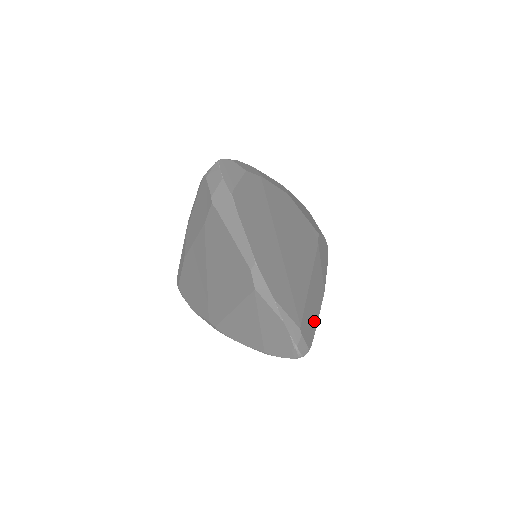
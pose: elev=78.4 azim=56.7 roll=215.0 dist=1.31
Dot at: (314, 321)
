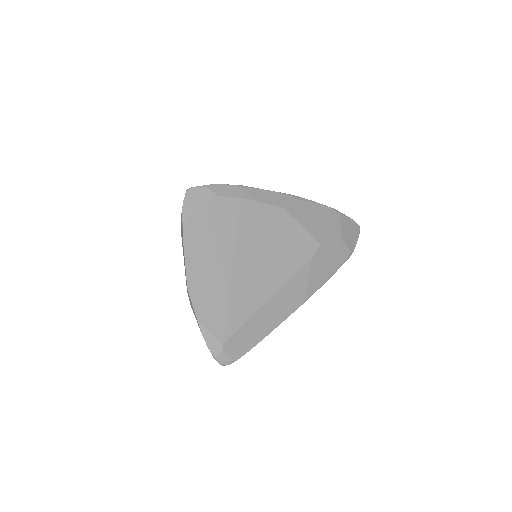
Dot at: (259, 335)
